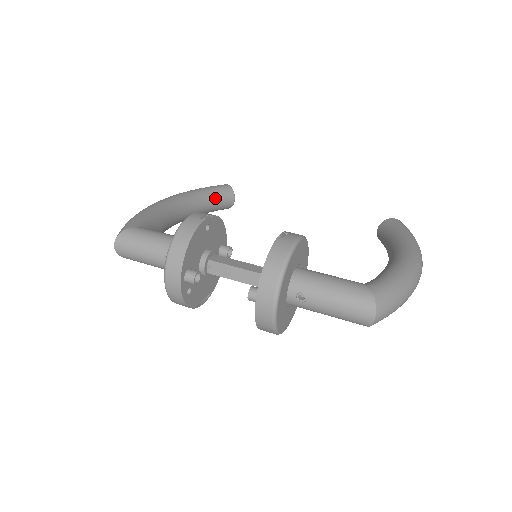
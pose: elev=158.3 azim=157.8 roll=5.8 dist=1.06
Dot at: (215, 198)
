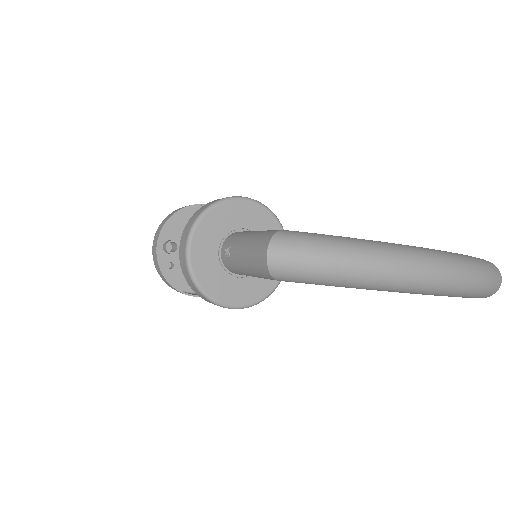
Dot at: occluded
